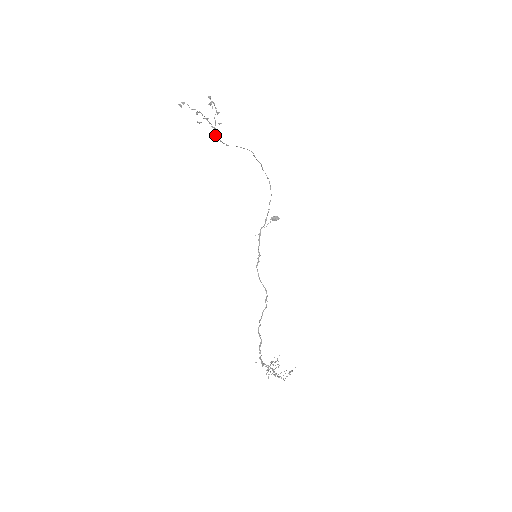
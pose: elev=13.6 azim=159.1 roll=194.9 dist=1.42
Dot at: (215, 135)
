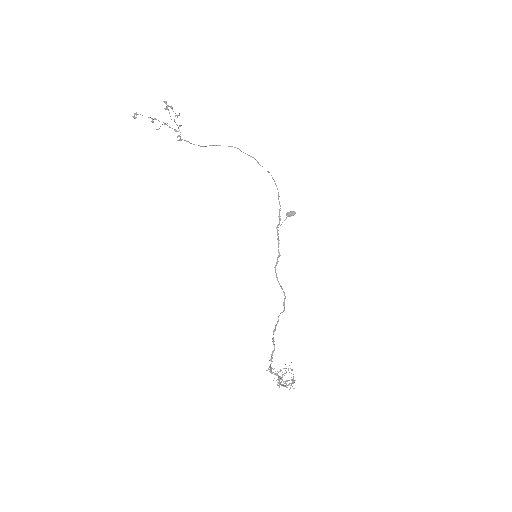
Dot at: occluded
